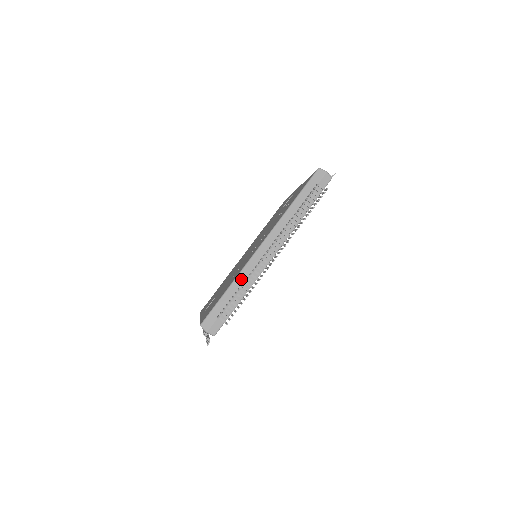
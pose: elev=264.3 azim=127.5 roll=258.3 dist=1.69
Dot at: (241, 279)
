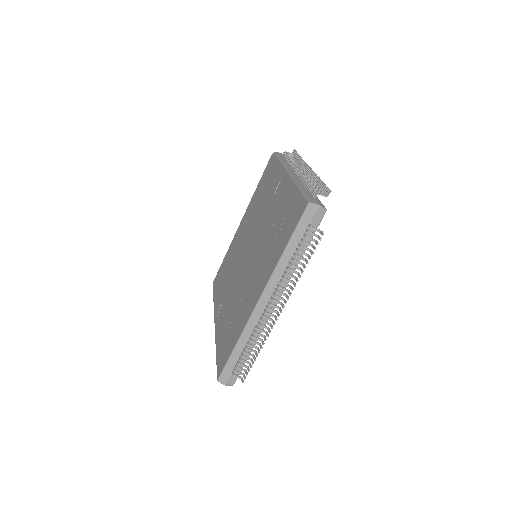
Dot at: (246, 336)
